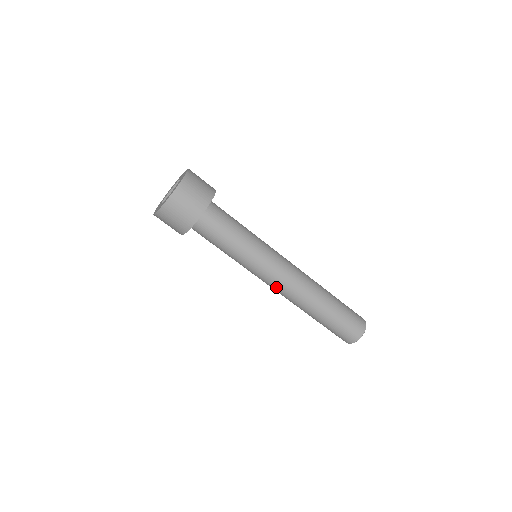
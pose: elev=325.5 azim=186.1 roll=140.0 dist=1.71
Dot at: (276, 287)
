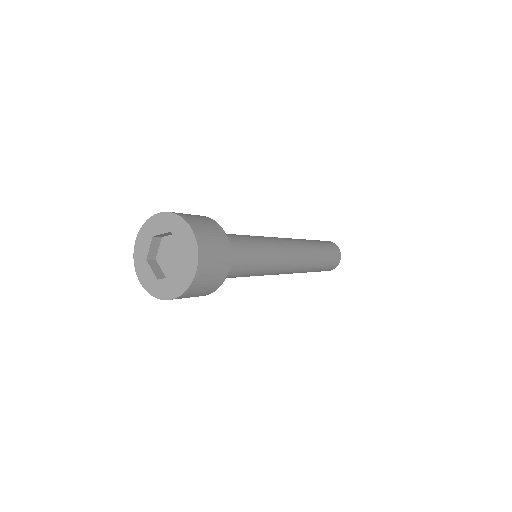
Dot at: (288, 269)
